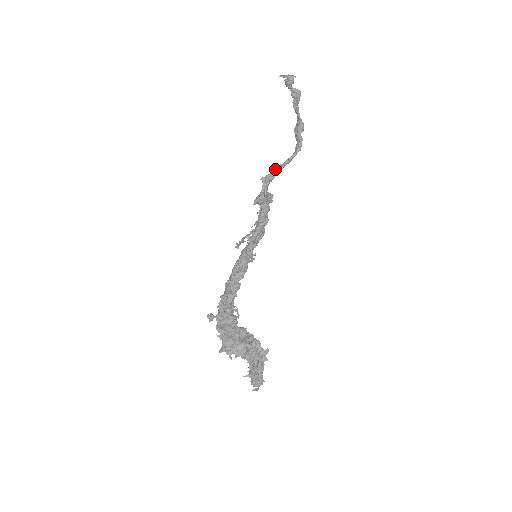
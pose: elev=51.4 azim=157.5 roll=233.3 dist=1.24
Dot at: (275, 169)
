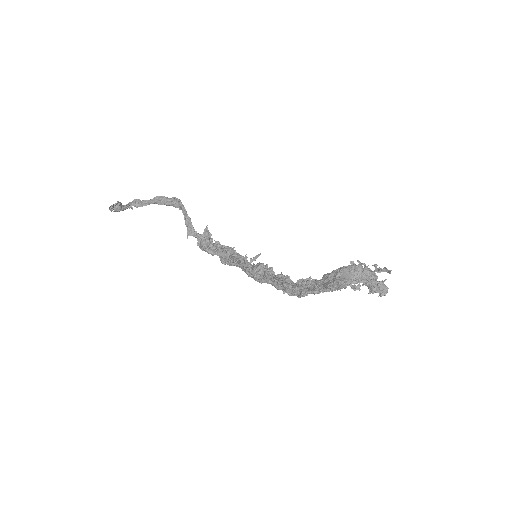
Dot at: (185, 222)
